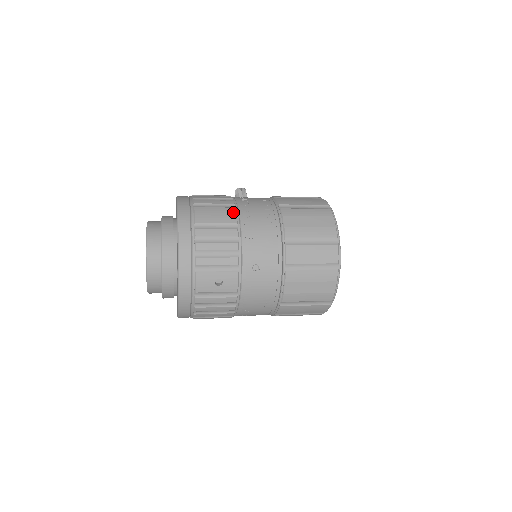
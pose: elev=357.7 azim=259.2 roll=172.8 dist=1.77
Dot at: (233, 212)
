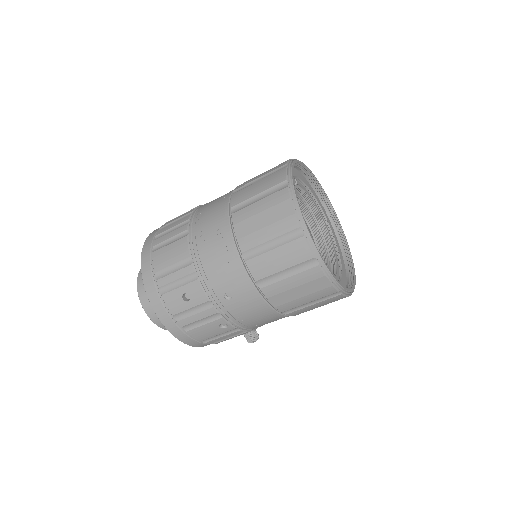
Dot at: occluded
